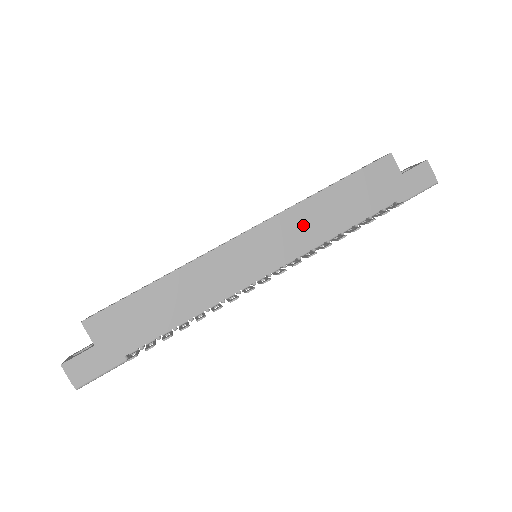
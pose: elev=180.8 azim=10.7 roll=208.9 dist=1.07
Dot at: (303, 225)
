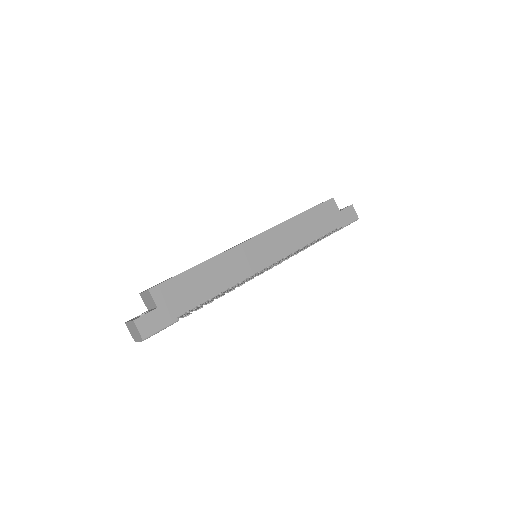
Dot at: (287, 236)
